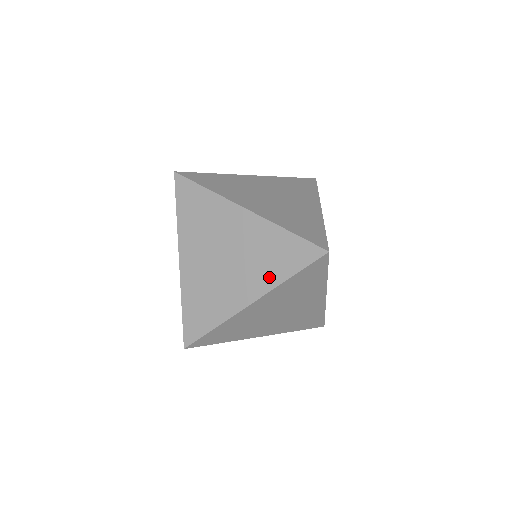
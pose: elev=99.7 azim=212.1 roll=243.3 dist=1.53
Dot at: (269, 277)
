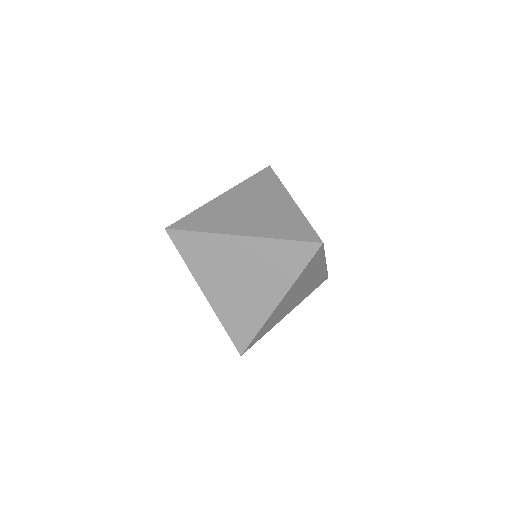
Dot at: (284, 279)
